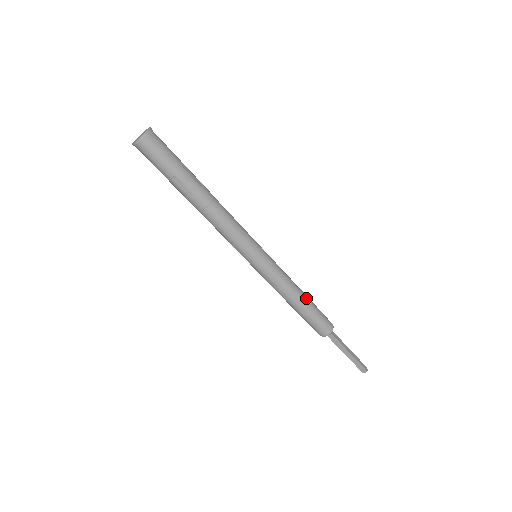
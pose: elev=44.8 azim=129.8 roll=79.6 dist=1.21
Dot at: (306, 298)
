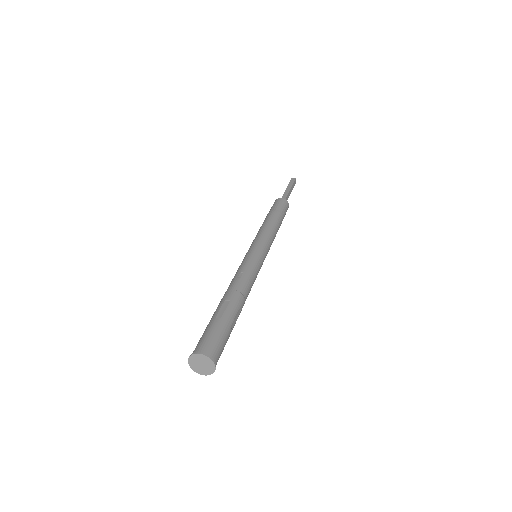
Dot at: (280, 225)
